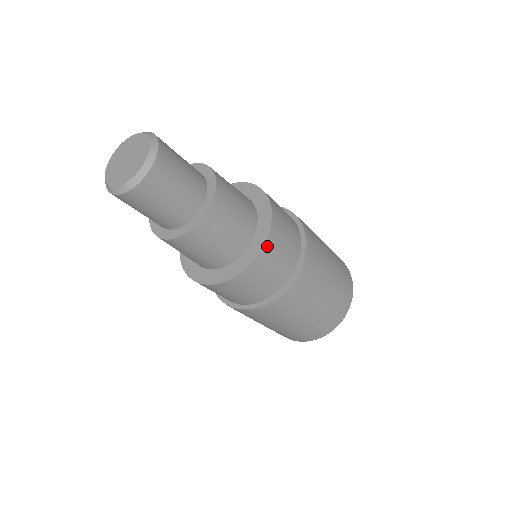
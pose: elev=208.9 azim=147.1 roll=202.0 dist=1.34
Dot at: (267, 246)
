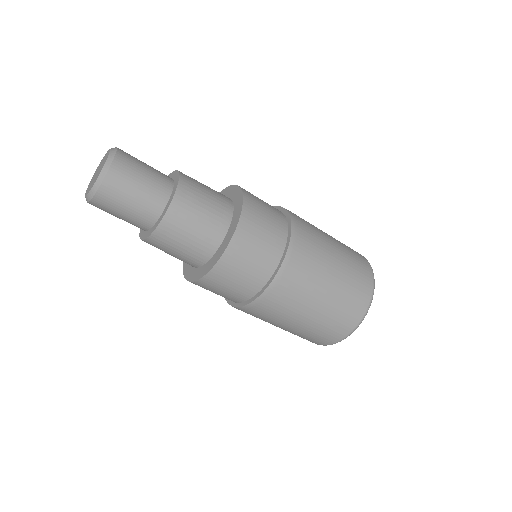
Dot at: (245, 215)
